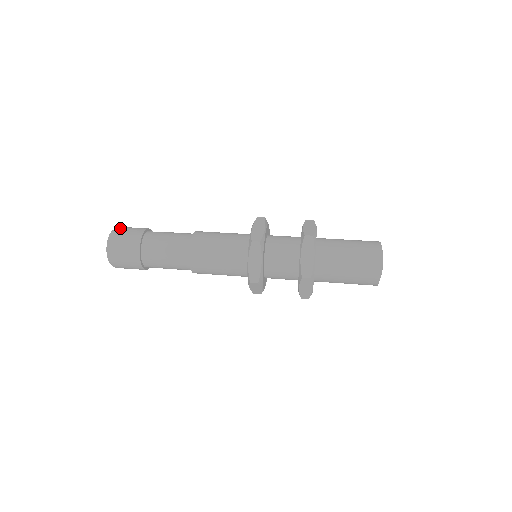
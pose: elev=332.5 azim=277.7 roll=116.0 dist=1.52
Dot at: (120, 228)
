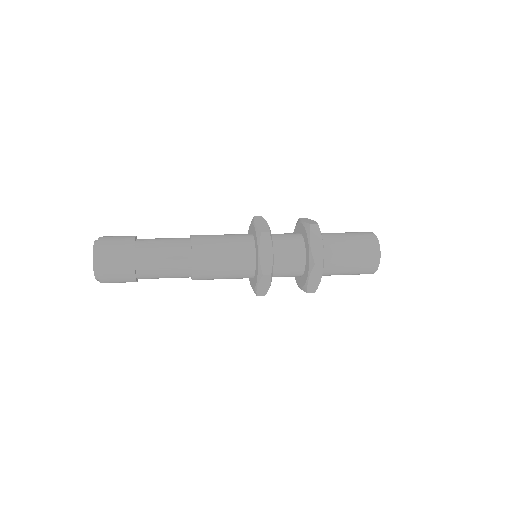
Dot at: occluded
